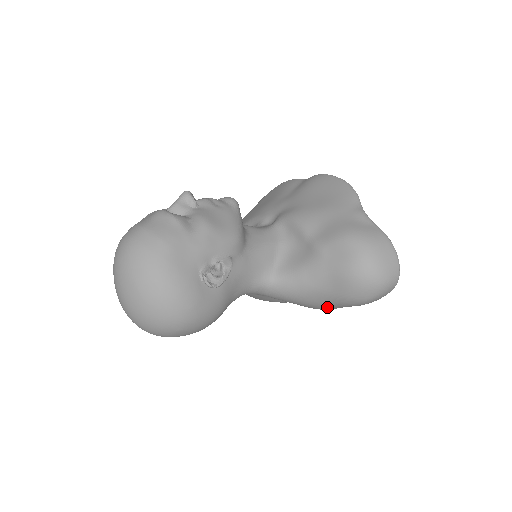
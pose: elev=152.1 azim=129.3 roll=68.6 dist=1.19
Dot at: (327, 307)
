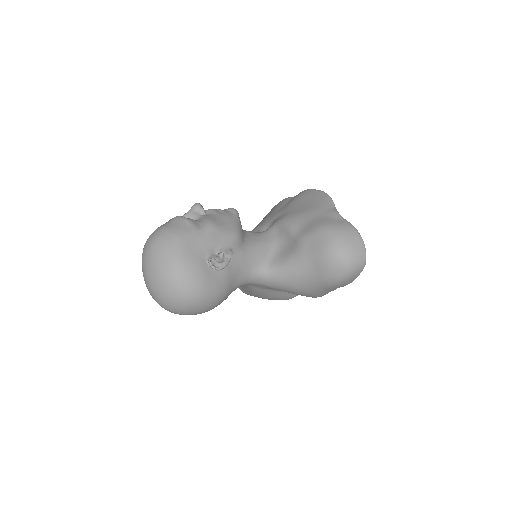
Dot at: (314, 291)
